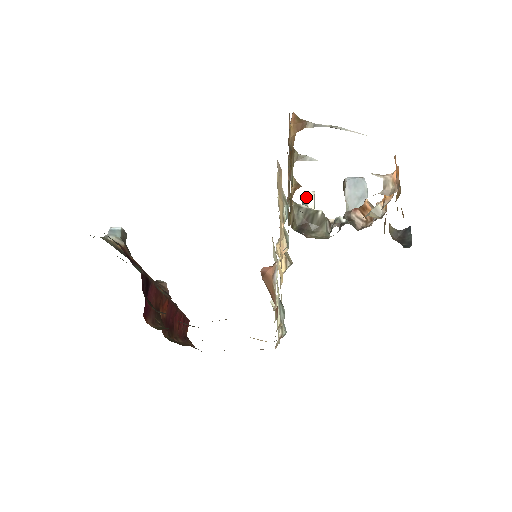
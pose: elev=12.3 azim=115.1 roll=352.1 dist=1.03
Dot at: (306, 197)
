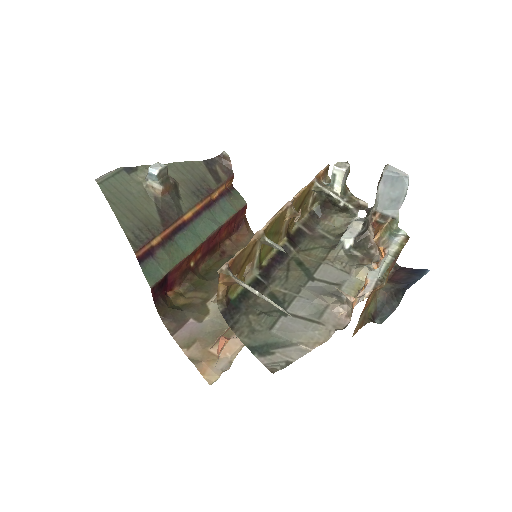
Dot at: (334, 175)
